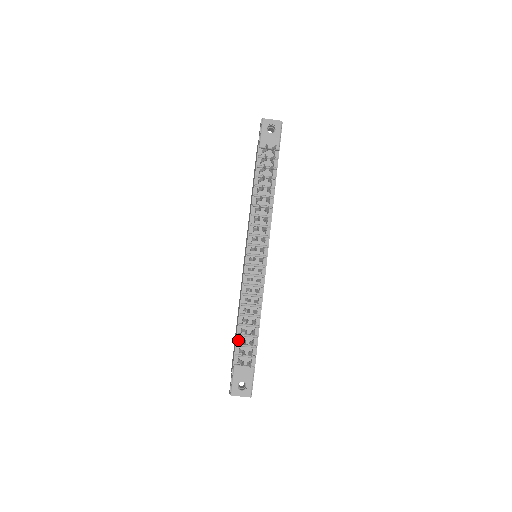
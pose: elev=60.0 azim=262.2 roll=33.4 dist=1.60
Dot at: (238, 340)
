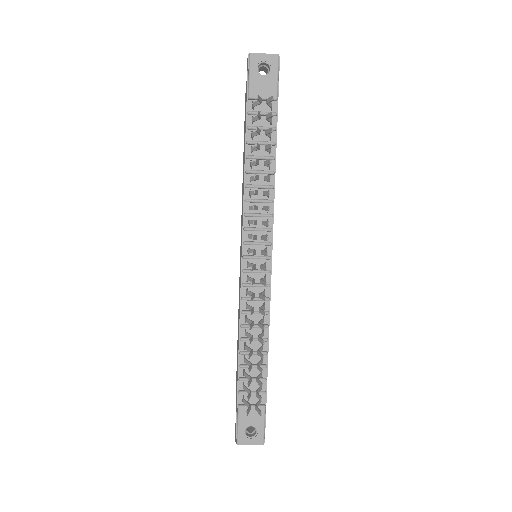
Dot at: (241, 373)
